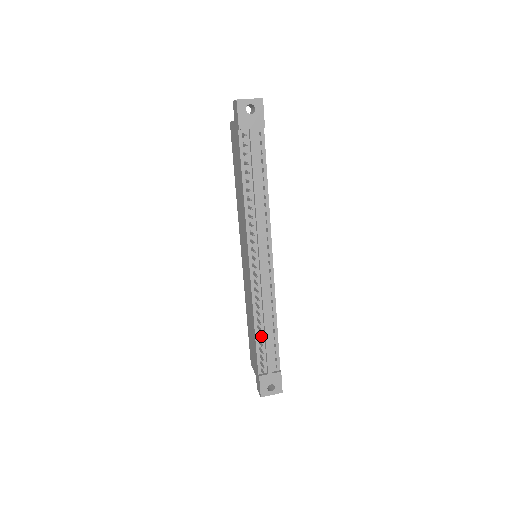
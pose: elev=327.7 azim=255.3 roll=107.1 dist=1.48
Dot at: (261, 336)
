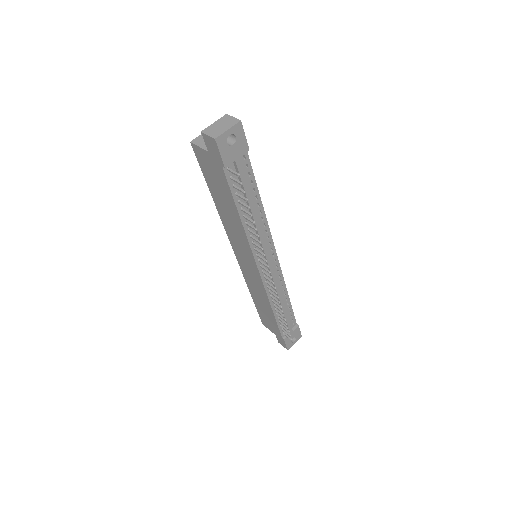
Dot at: occluded
